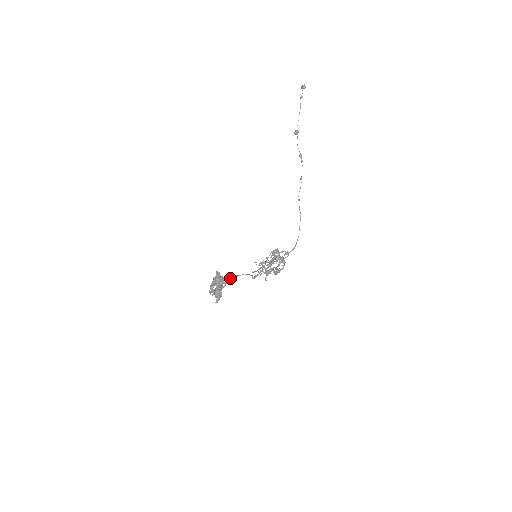
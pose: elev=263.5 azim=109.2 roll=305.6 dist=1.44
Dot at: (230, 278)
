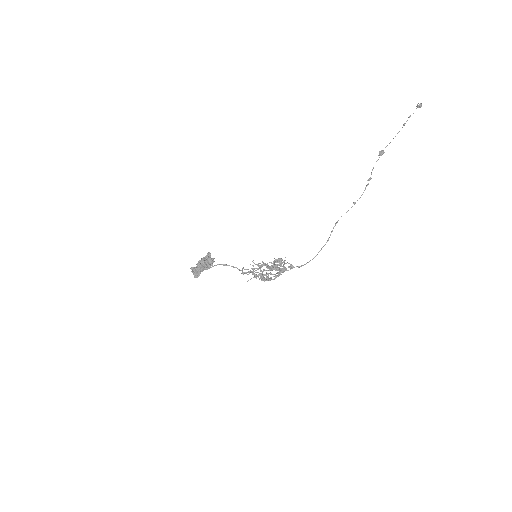
Dot at: (219, 264)
